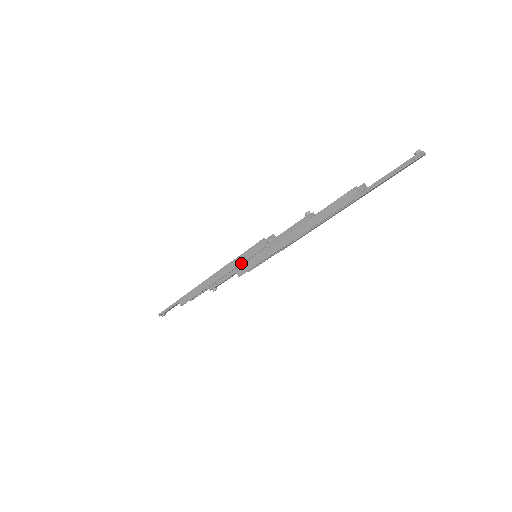
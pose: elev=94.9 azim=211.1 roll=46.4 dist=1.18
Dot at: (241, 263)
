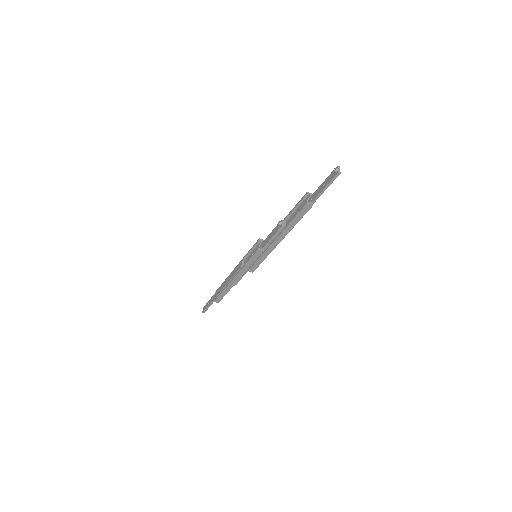
Dot at: occluded
